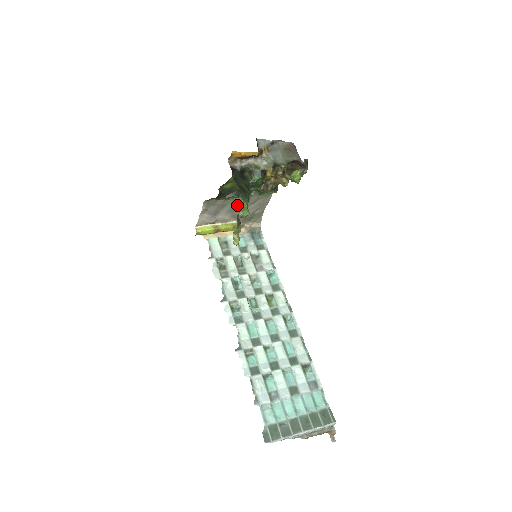
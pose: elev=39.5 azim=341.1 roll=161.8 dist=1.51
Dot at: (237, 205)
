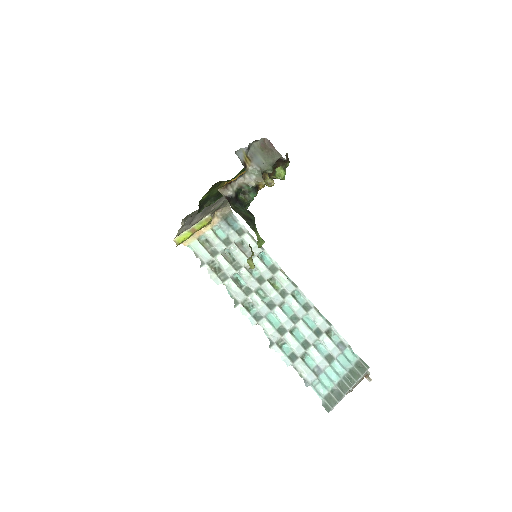
Dot at: occluded
